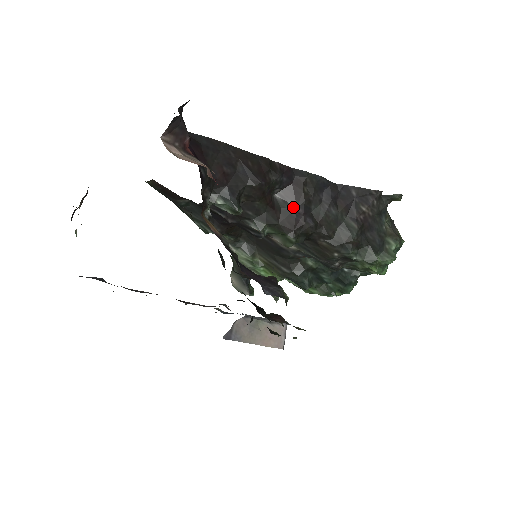
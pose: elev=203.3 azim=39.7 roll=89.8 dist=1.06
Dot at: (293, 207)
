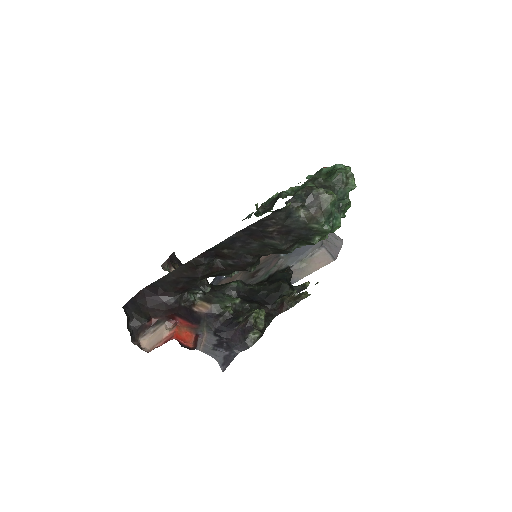
Dot at: (231, 261)
